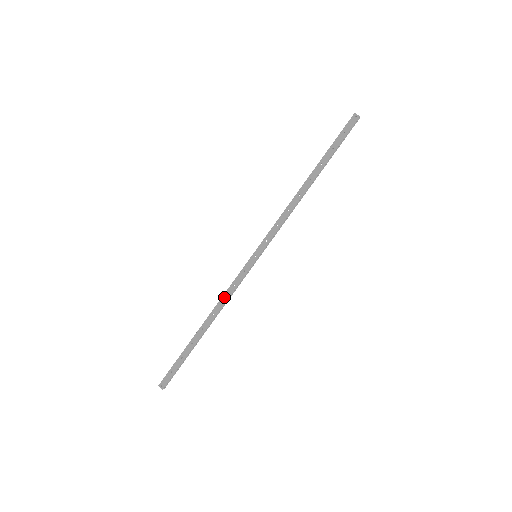
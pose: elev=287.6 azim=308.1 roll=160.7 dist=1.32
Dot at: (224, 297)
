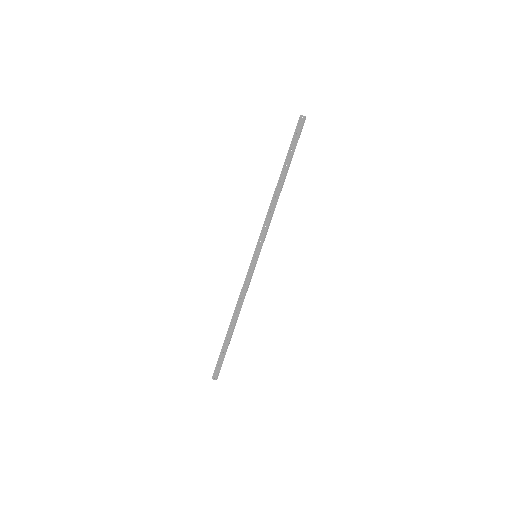
Dot at: (241, 296)
